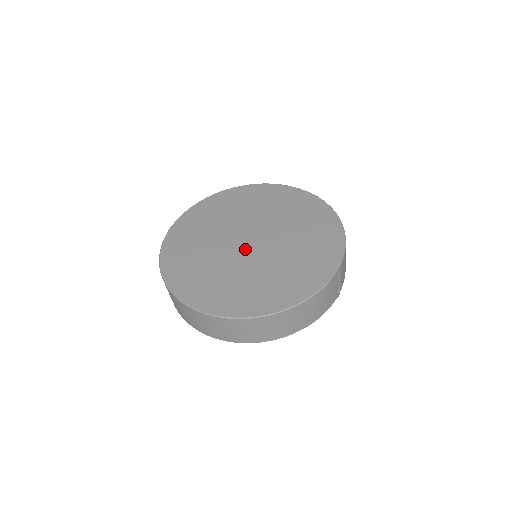
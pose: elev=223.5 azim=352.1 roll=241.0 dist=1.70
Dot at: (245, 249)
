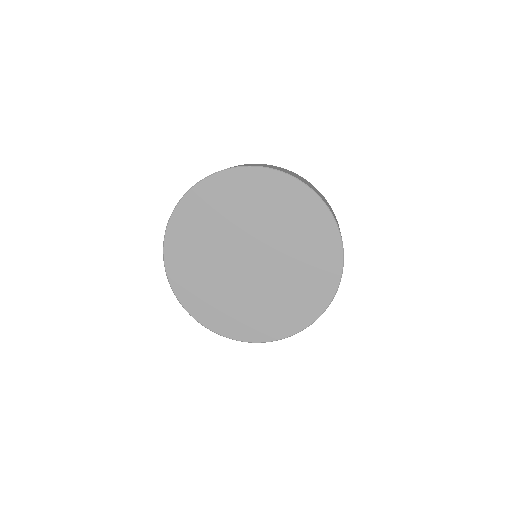
Dot at: (244, 268)
